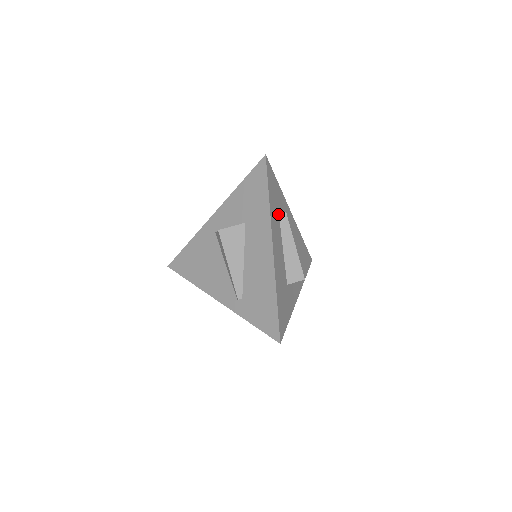
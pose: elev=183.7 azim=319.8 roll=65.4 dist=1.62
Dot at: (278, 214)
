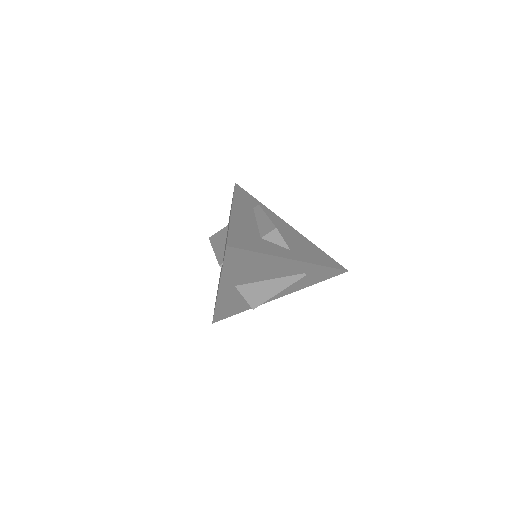
Dot at: (252, 208)
